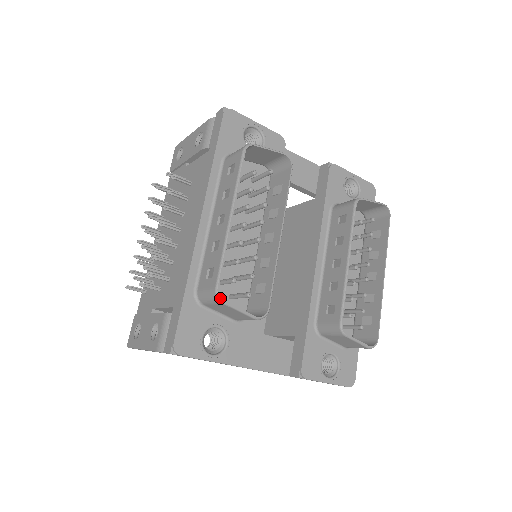
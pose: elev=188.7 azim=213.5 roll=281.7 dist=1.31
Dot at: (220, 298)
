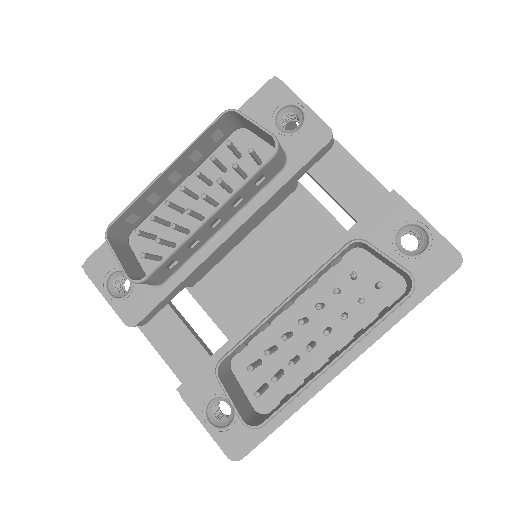
Dot at: (106, 235)
